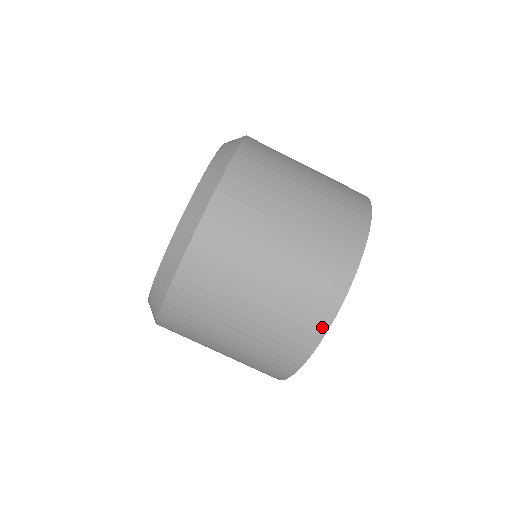
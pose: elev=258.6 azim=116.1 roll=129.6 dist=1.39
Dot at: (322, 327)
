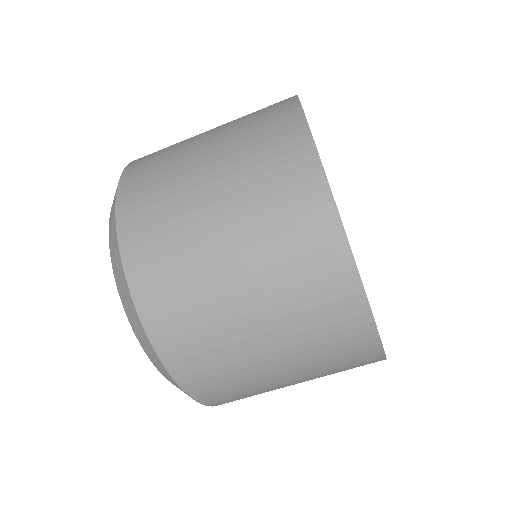
Dot at: (371, 340)
